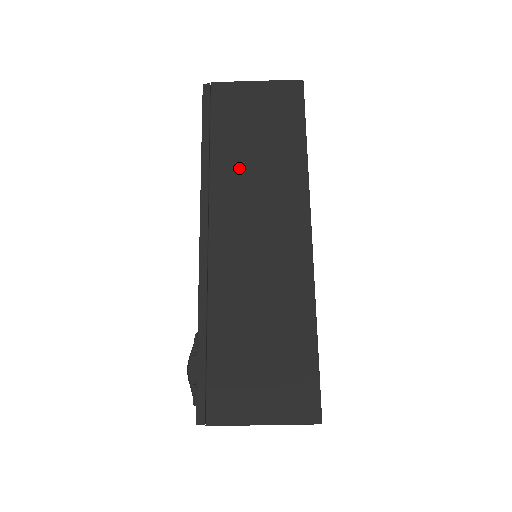
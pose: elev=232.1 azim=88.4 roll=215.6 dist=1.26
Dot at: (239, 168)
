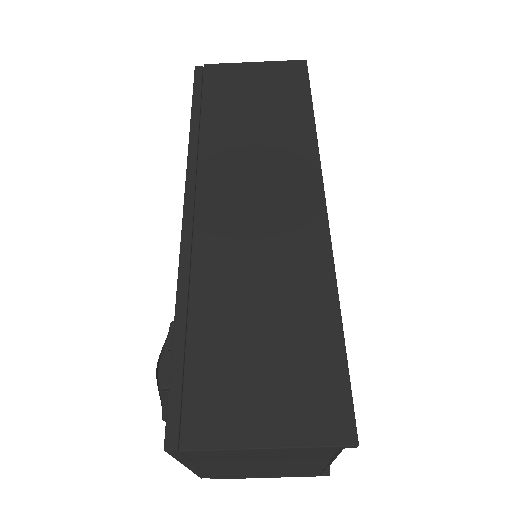
Dot at: (234, 138)
